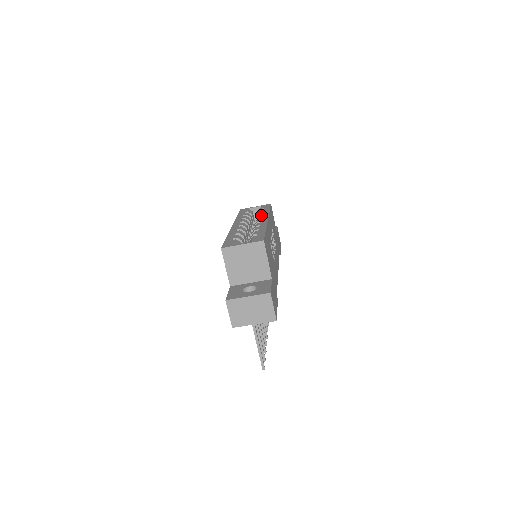
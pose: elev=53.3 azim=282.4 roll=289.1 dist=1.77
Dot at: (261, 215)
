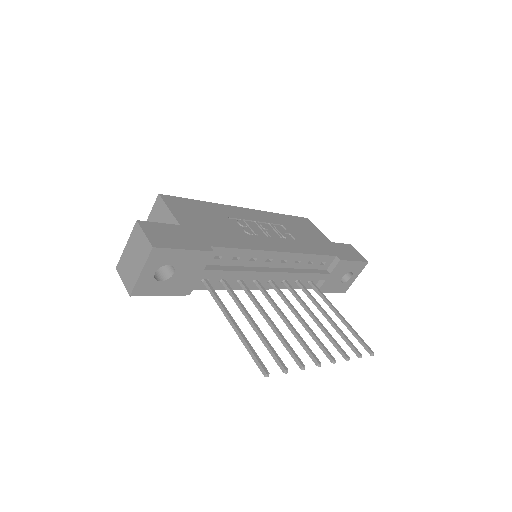
Dot at: occluded
